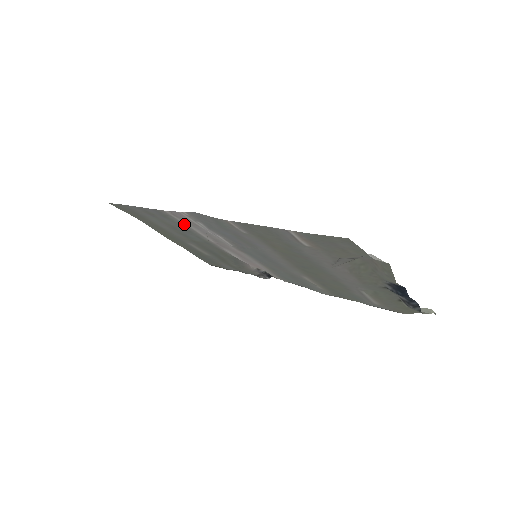
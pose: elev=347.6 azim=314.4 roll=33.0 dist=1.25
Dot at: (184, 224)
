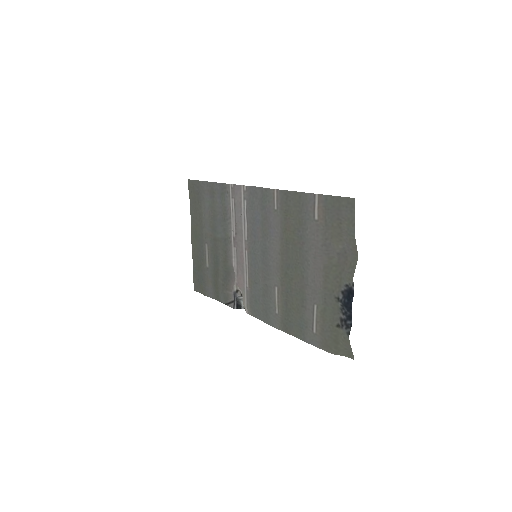
Dot at: (230, 206)
